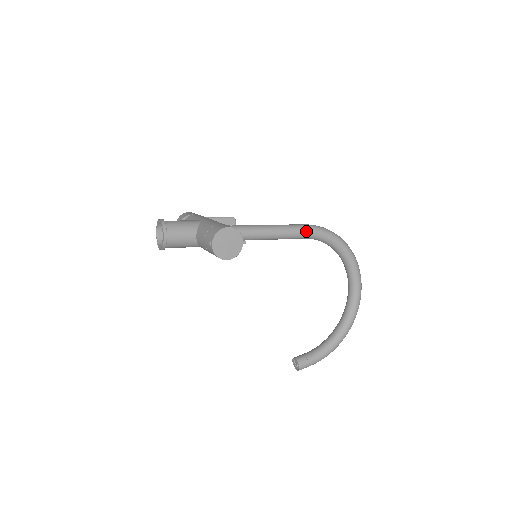
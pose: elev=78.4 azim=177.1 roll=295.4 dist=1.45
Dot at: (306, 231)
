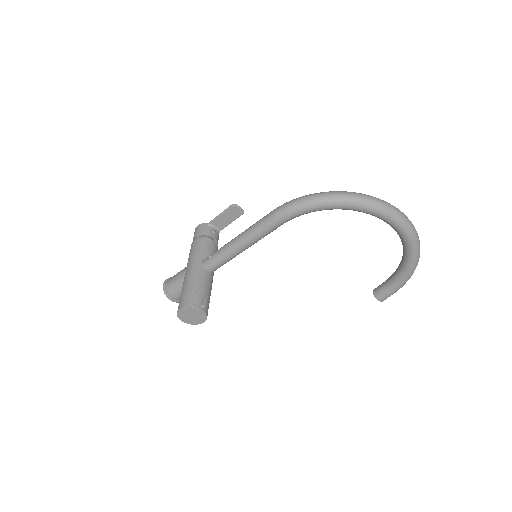
Dot at: (274, 224)
